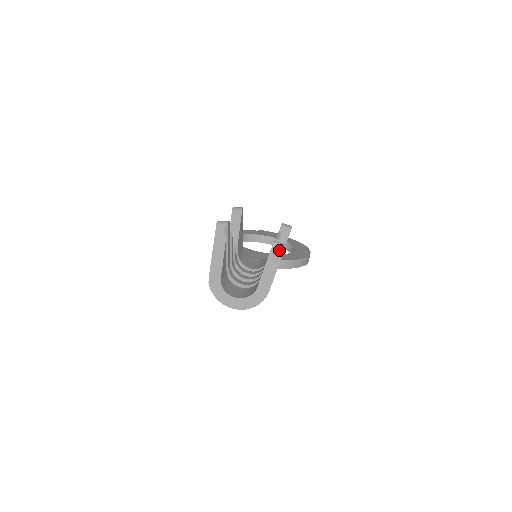
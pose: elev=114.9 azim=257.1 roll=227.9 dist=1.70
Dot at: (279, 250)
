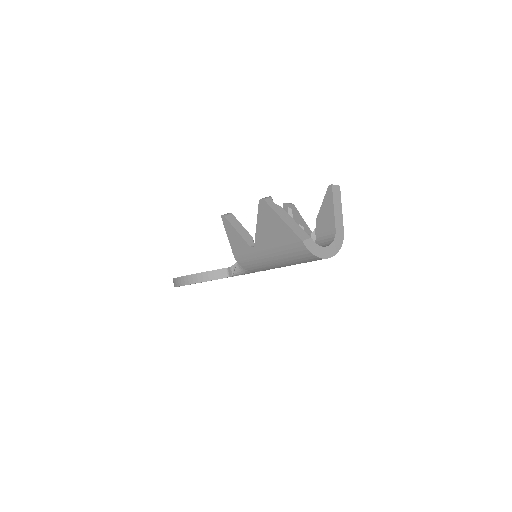
Dot at: (337, 191)
